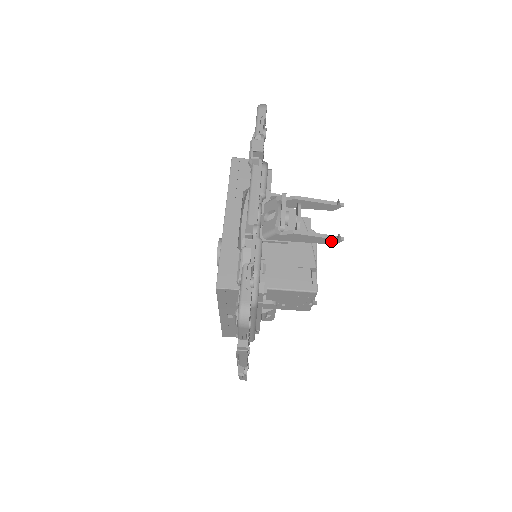
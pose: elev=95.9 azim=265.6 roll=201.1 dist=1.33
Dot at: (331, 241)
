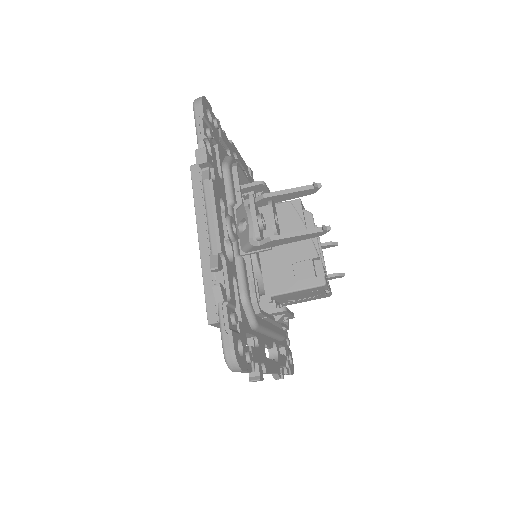
Dot at: (317, 234)
